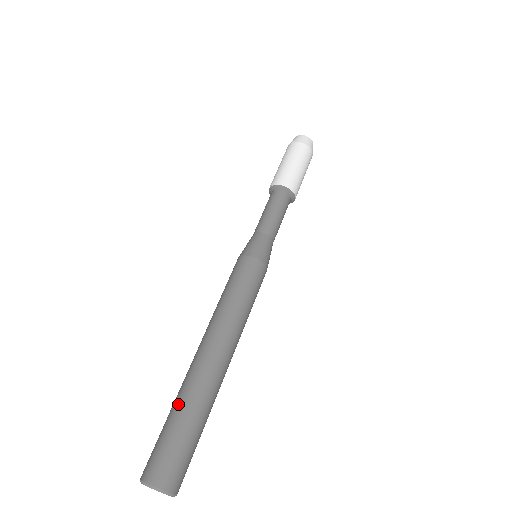
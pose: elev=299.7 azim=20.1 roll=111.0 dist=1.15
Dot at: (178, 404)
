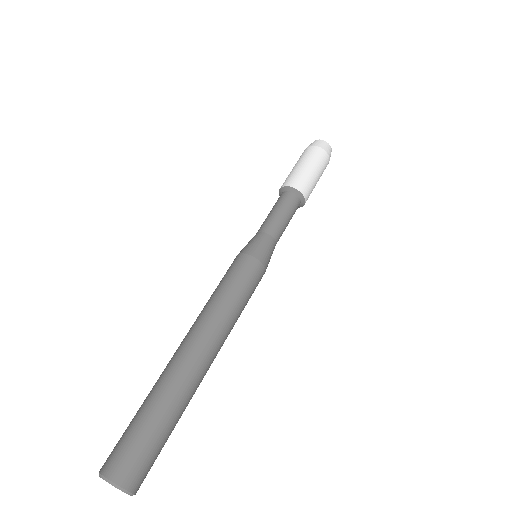
Dot at: (147, 397)
